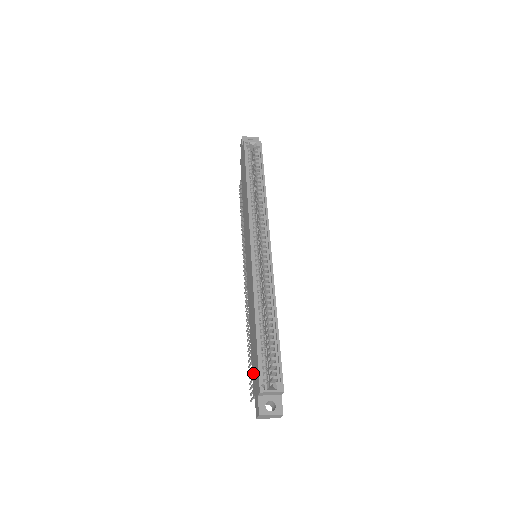
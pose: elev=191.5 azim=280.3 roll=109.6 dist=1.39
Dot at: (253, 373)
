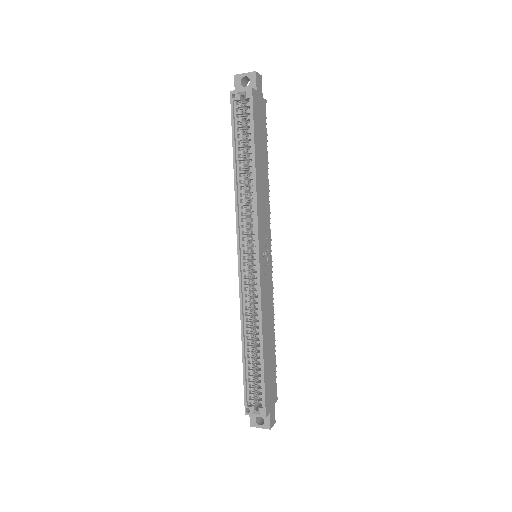
Dot at: occluded
